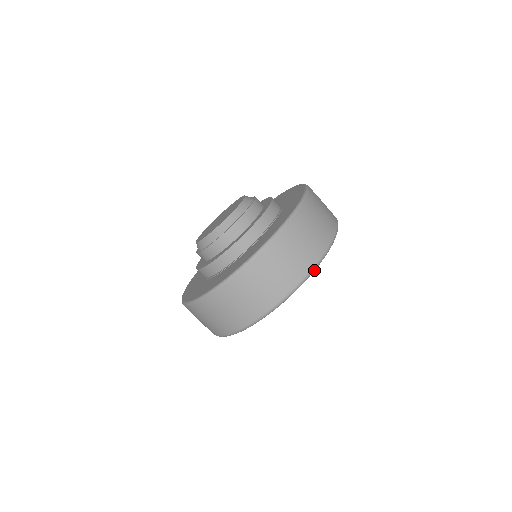
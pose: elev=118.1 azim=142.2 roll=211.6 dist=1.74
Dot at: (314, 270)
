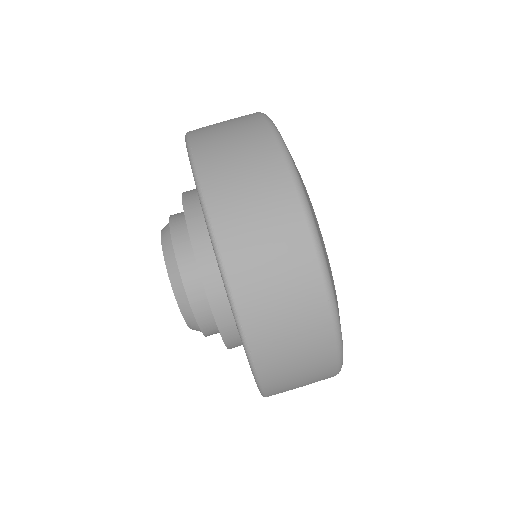
Dot at: occluded
